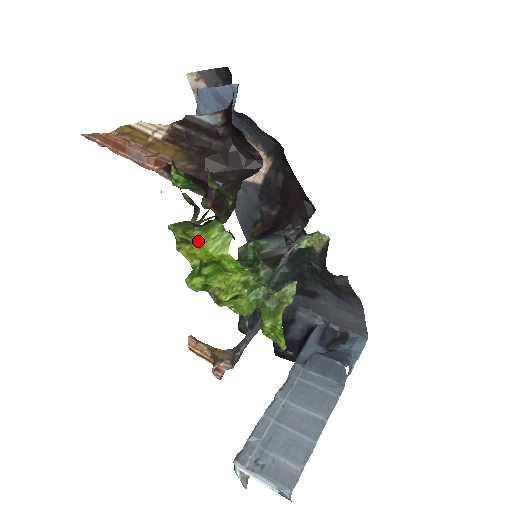
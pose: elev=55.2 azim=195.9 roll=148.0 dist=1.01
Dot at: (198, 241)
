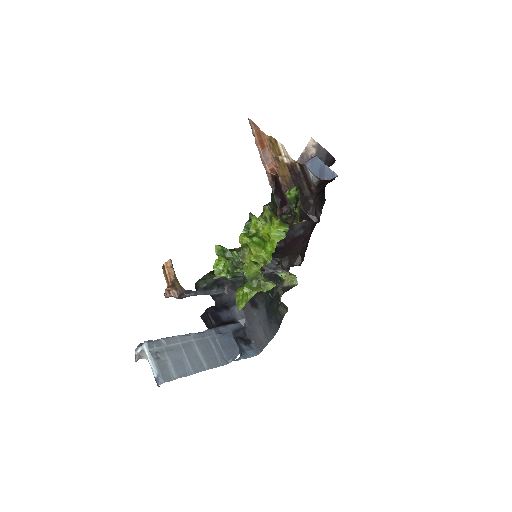
Dot at: (272, 225)
